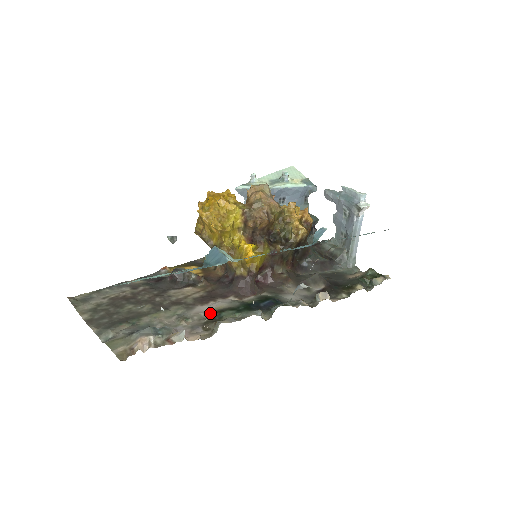
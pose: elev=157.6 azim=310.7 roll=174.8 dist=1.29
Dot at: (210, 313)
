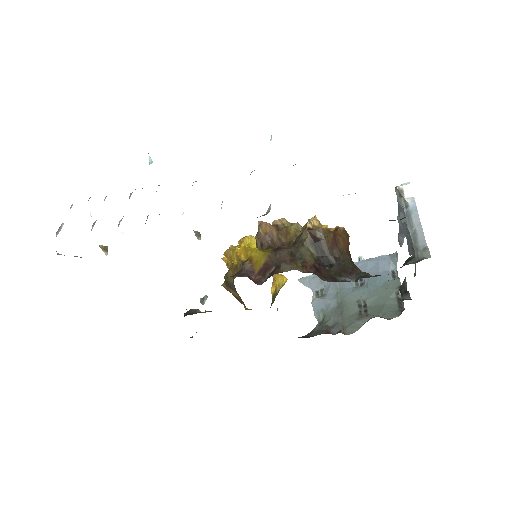
Dot at: occluded
